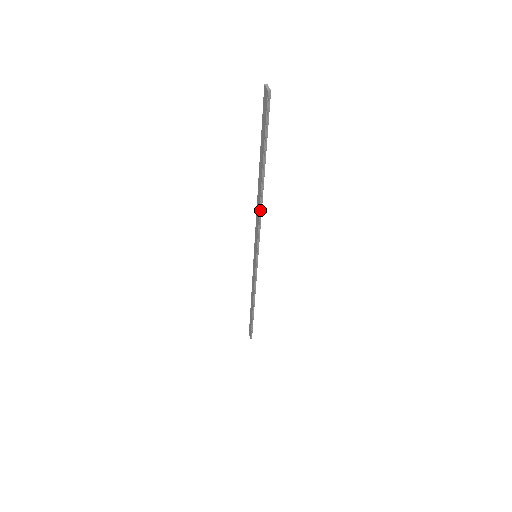
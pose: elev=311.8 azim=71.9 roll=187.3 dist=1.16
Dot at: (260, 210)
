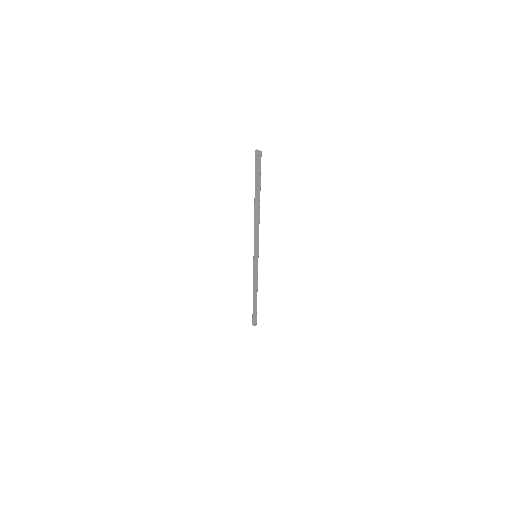
Dot at: (259, 222)
